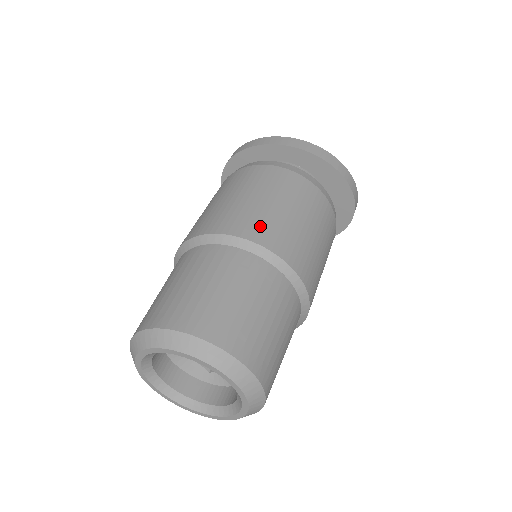
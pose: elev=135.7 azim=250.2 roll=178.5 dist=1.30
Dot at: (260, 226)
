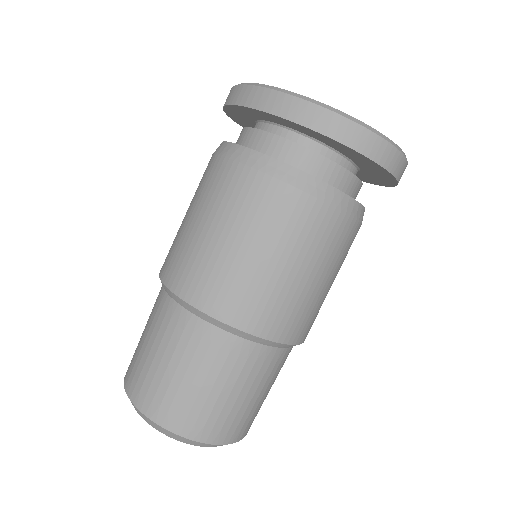
Dot at: (212, 286)
